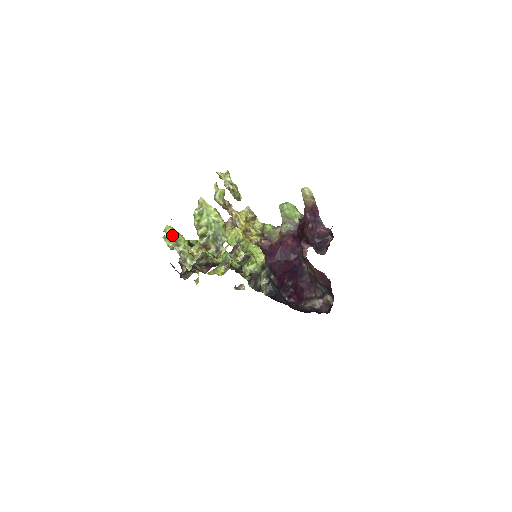
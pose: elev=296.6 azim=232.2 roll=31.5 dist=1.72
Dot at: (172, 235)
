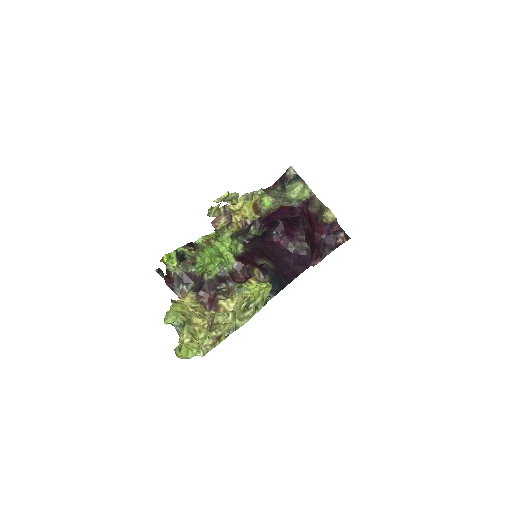
Dot at: (186, 357)
